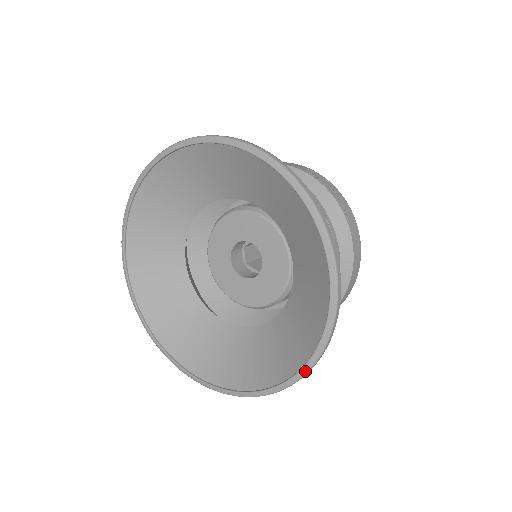
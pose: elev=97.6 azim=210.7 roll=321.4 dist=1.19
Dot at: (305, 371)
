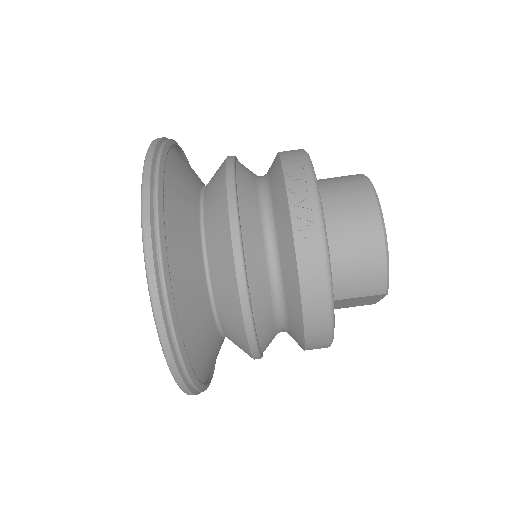
Dot at: (181, 388)
